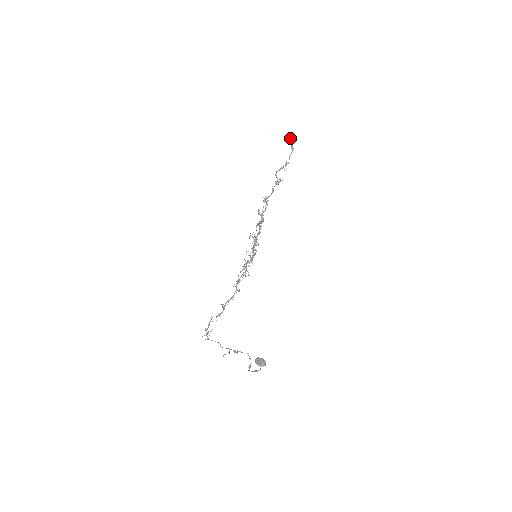
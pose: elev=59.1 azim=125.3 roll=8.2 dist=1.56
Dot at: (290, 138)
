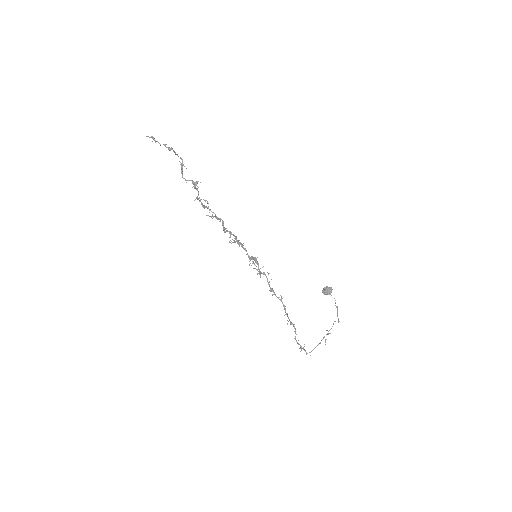
Dot at: occluded
